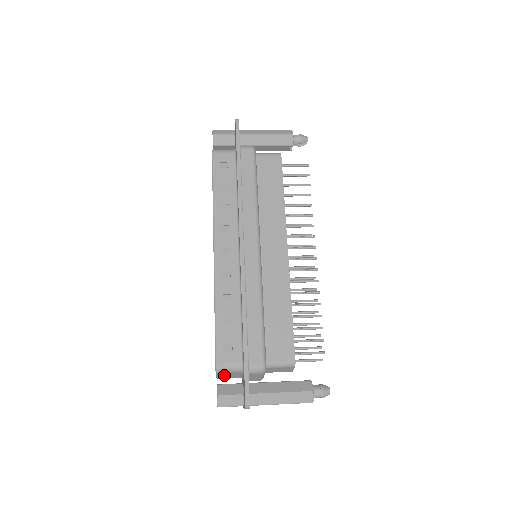
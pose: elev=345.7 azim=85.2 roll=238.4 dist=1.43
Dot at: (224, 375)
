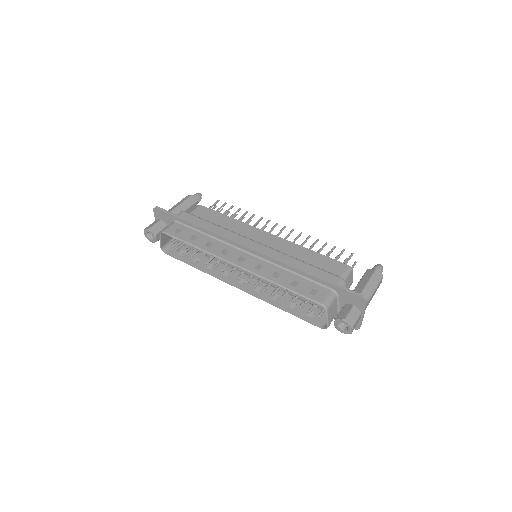
Dot at: (330, 313)
